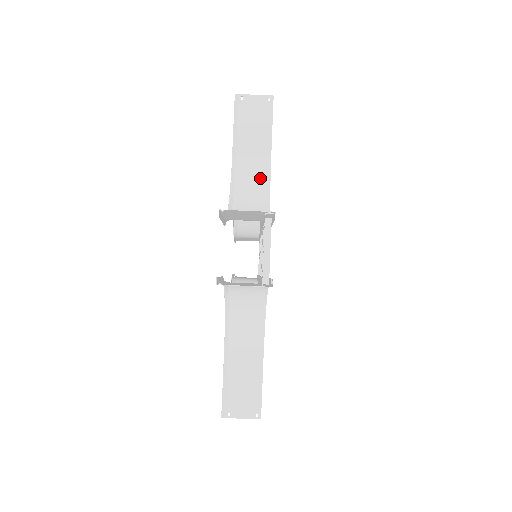
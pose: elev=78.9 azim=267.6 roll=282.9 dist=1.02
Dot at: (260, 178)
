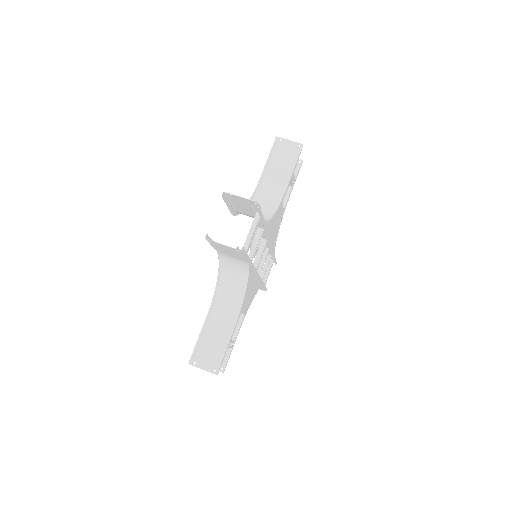
Dot at: (274, 198)
